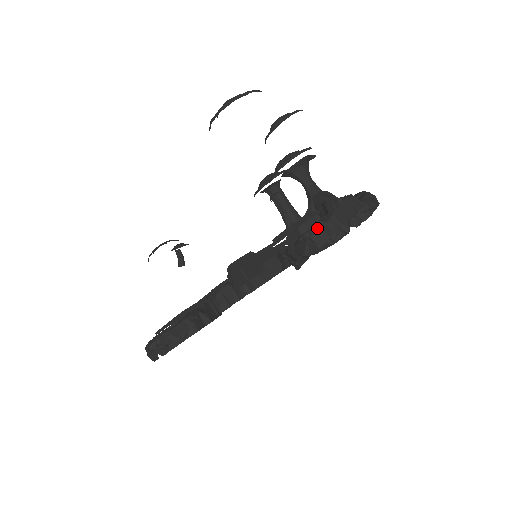
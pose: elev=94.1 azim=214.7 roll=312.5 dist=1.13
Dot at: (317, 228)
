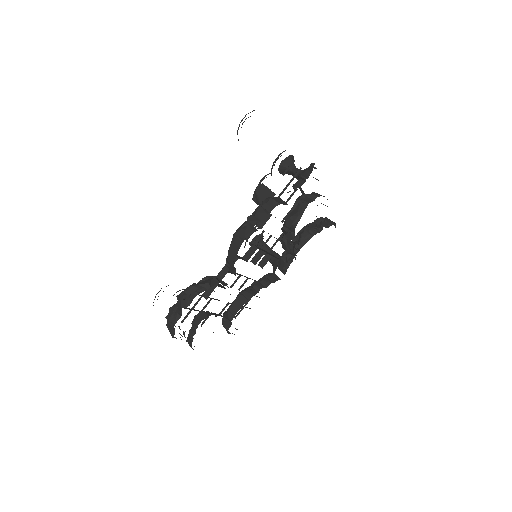
Dot at: (305, 196)
